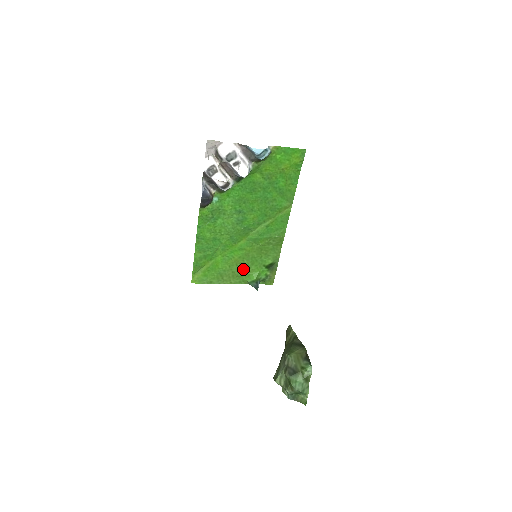
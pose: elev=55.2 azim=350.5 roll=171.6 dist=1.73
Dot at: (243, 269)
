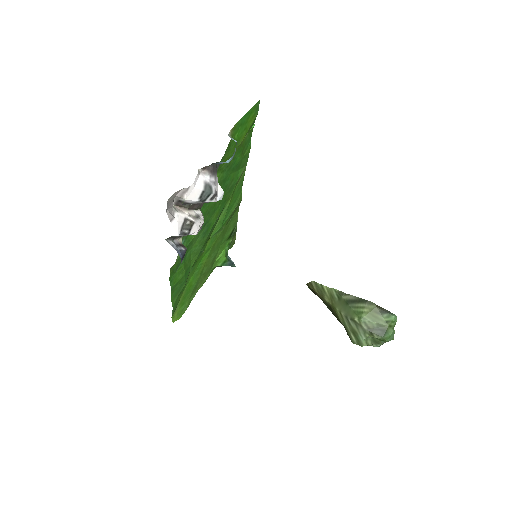
Dot at: (211, 262)
